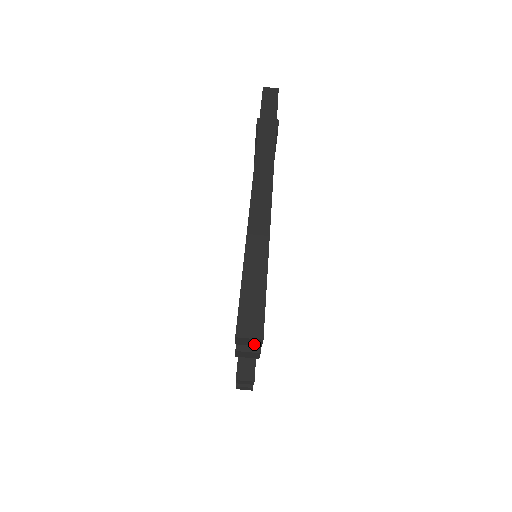
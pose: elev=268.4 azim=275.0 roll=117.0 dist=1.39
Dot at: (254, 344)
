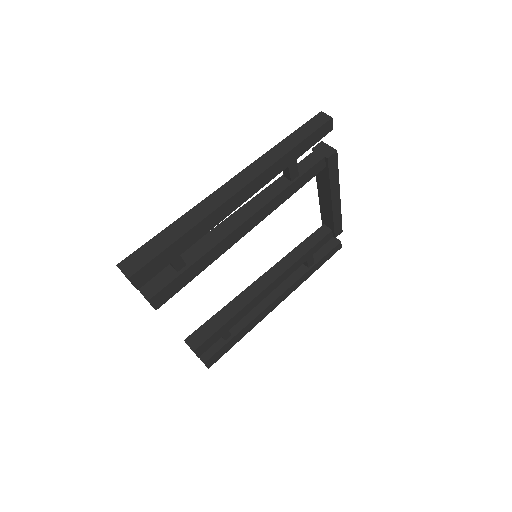
Dot at: occluded
